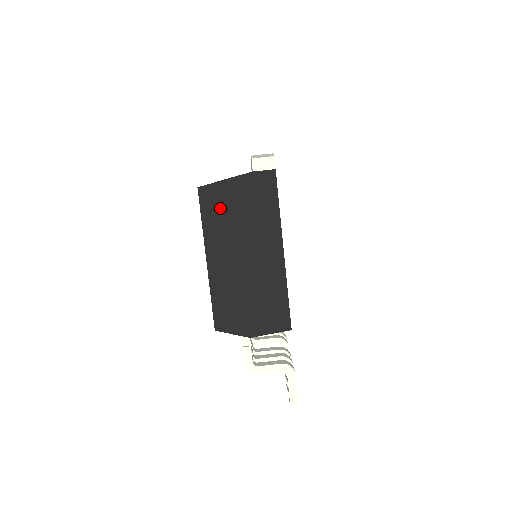
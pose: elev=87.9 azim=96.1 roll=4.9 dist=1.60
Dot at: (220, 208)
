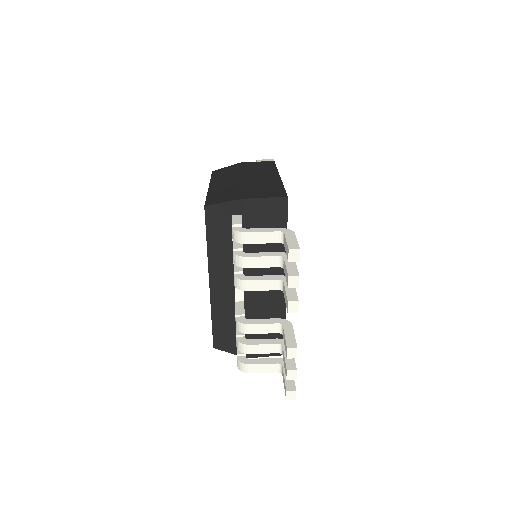
Dot at: (228, 171)
